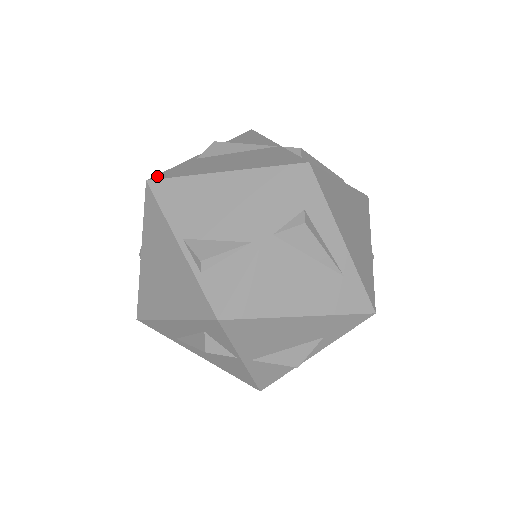
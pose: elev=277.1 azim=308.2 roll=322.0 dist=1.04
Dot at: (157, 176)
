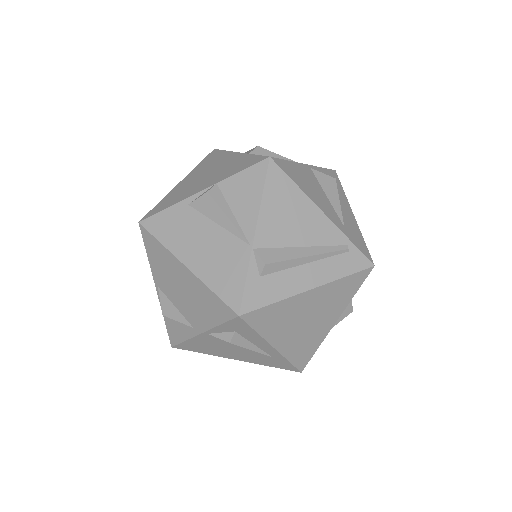
Dot at: (147, 221)
